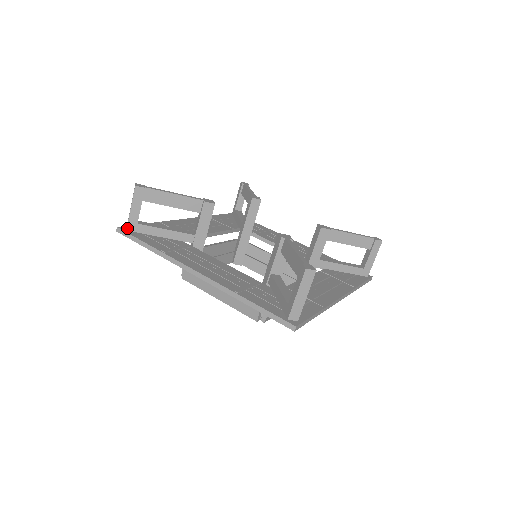
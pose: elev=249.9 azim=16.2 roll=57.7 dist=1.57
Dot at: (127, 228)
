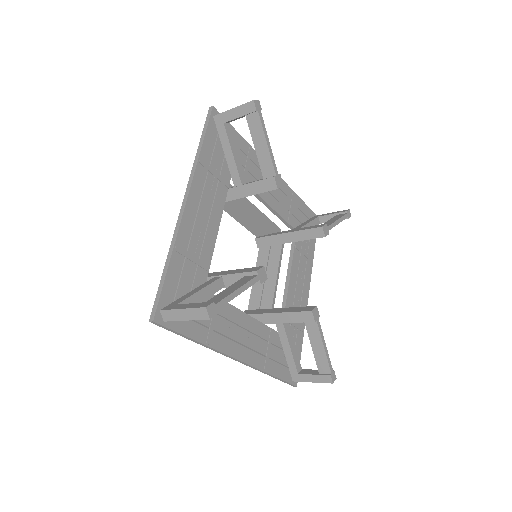
Dot at: (166, 321)
